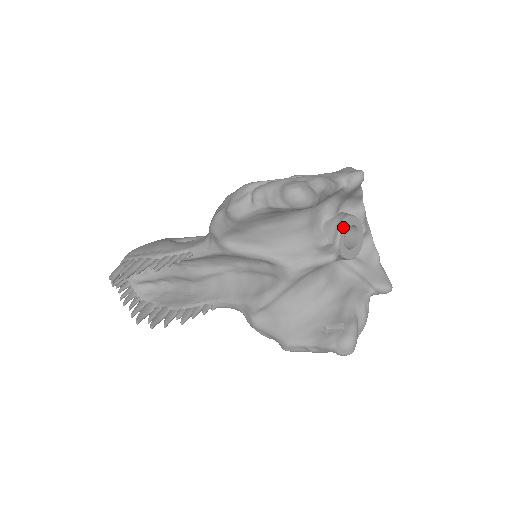
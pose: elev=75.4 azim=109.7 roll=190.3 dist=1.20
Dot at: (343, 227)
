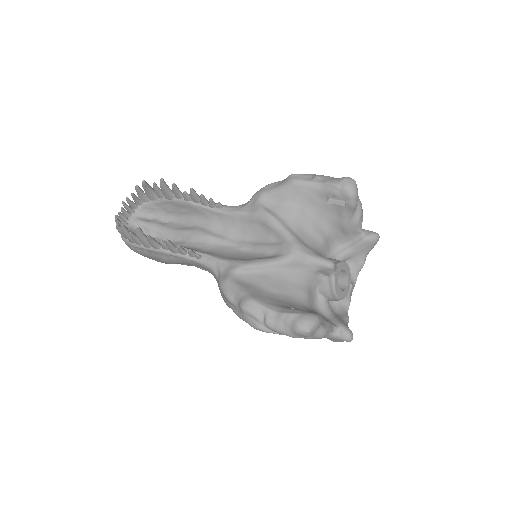
Dot at: (344, 264)
